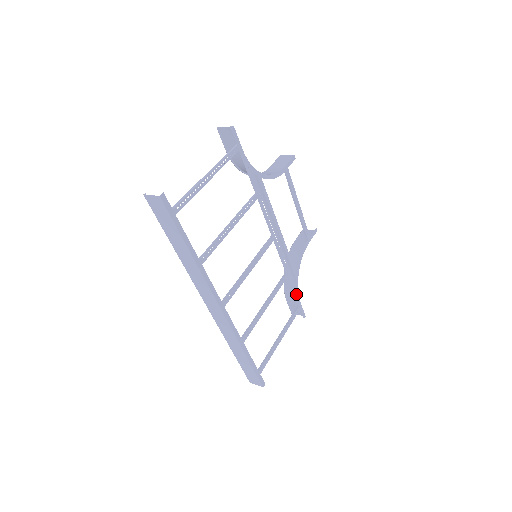
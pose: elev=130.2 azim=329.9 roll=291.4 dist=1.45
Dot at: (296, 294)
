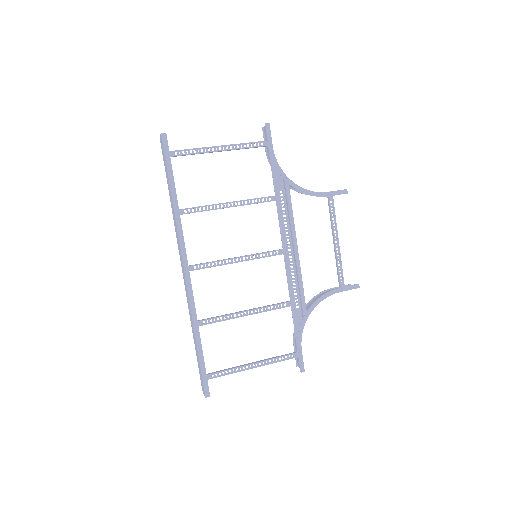
Dot at: (298, 334)
